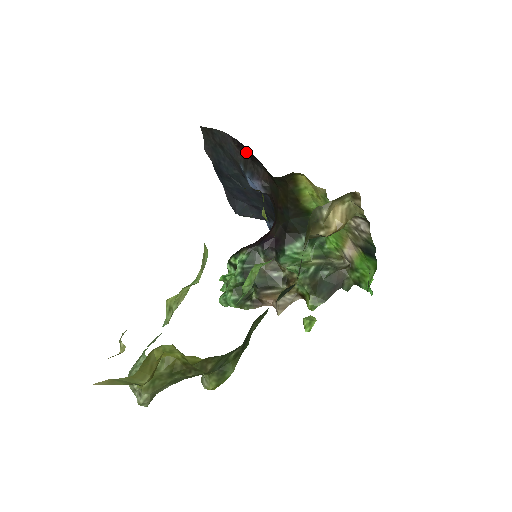
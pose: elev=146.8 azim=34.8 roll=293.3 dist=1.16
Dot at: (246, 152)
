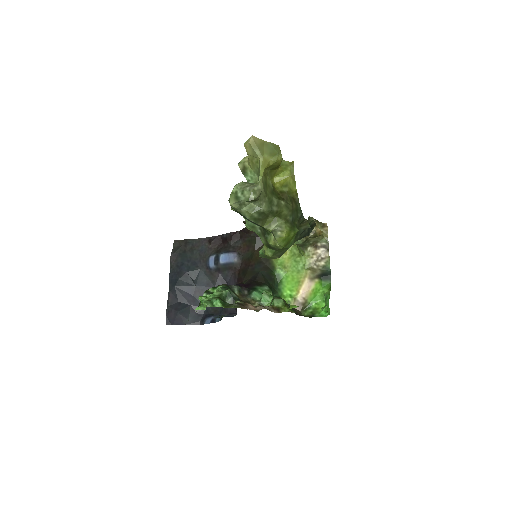
Dot at: (227, 237)
